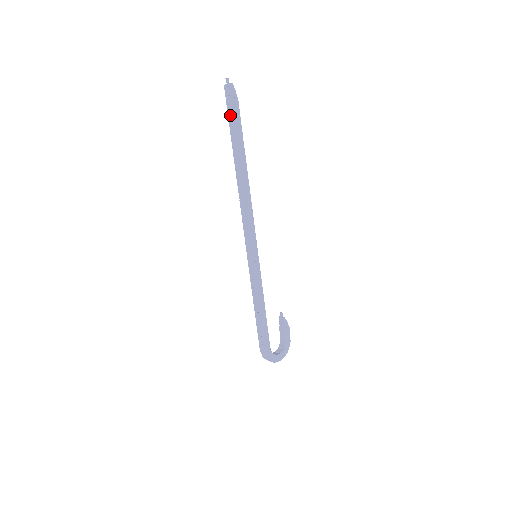
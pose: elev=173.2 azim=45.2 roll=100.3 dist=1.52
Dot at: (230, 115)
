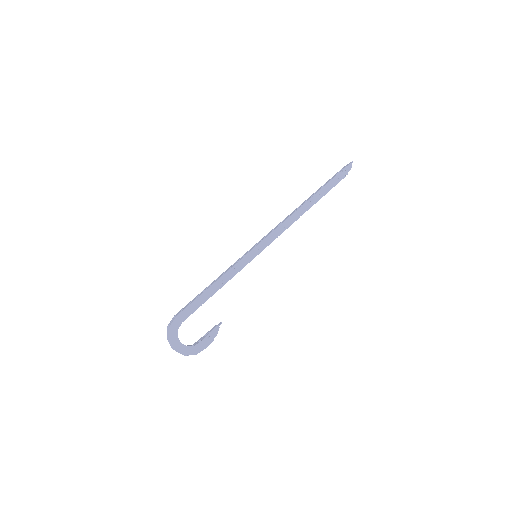
Dot at: (334, 176)
